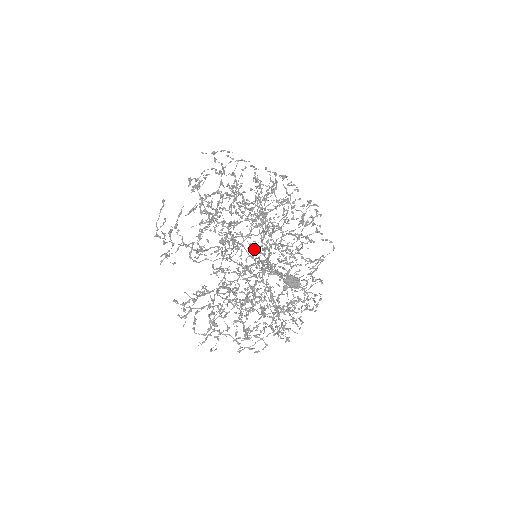
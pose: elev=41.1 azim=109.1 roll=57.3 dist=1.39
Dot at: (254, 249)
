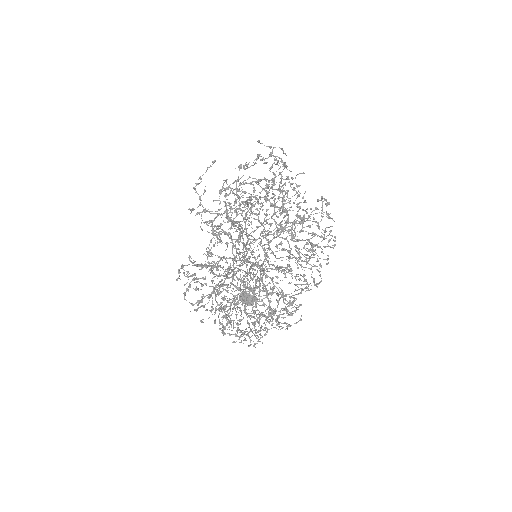
Dot at: (276, 246)
